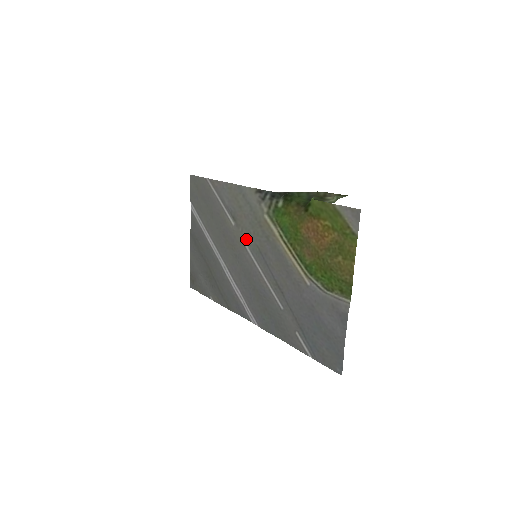
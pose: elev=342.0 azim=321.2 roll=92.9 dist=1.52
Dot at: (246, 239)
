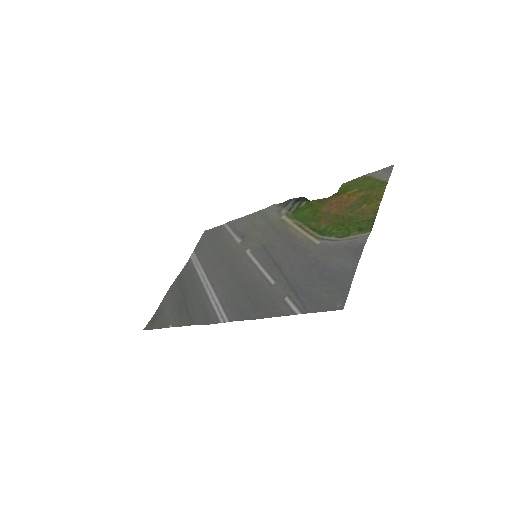
Dot at: (250, 246)
